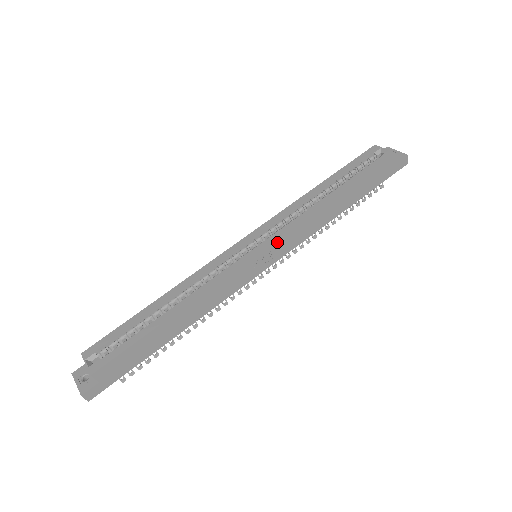
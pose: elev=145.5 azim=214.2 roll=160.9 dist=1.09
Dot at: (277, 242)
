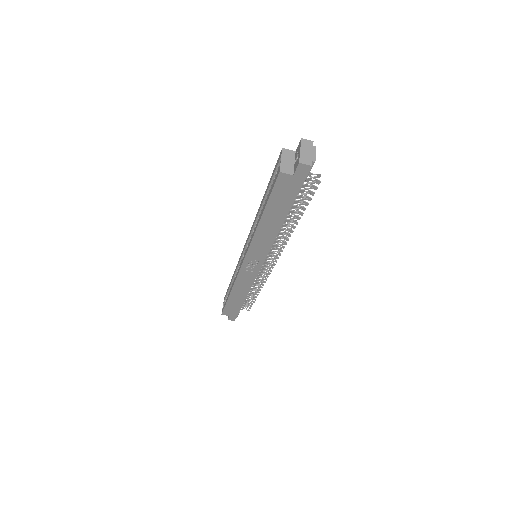
Dot at: (248, 256)
